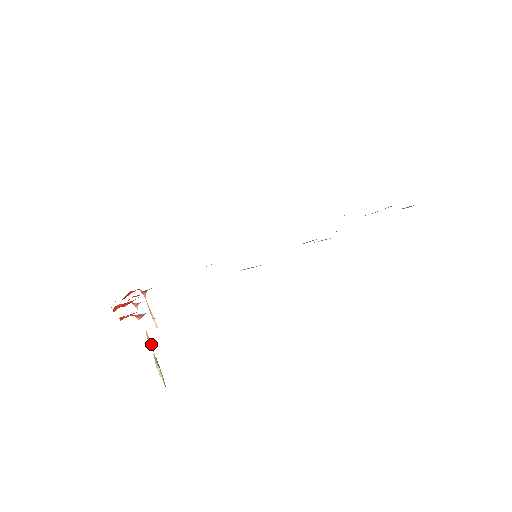
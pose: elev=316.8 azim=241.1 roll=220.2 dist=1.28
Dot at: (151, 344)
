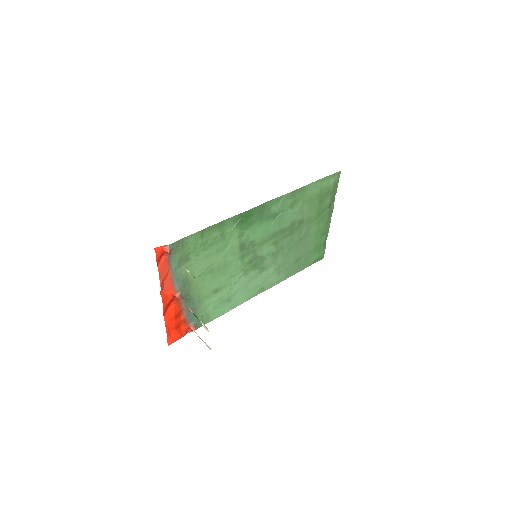
Dot at: (195, 315)
